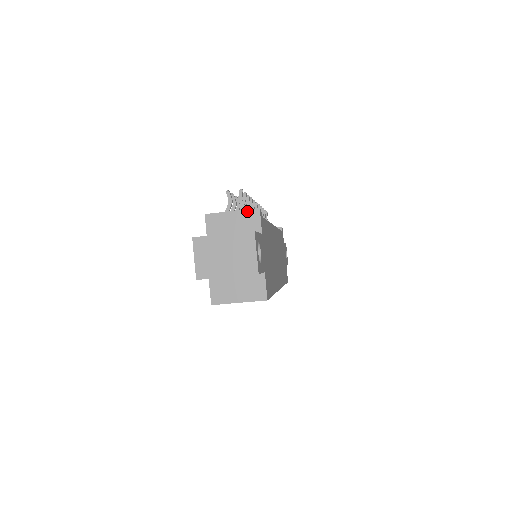
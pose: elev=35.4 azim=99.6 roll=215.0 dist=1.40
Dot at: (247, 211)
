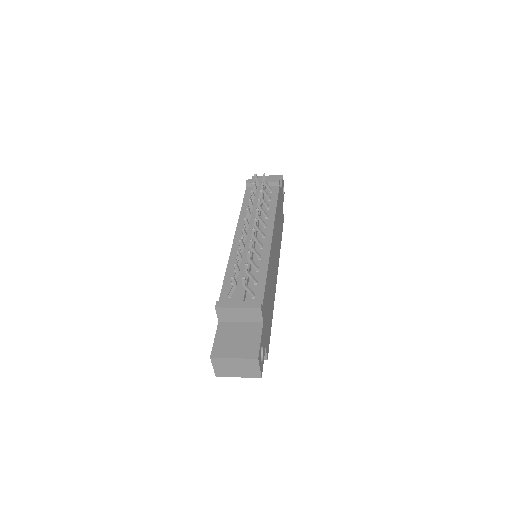
Dot at: (250, 309)
